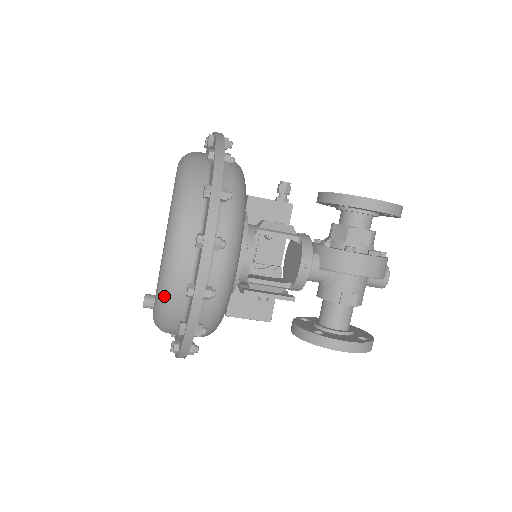
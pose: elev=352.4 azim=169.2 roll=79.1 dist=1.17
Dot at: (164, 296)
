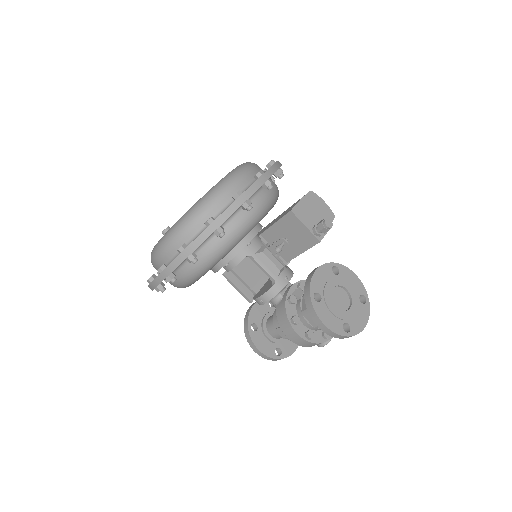
Dot at: occluded
